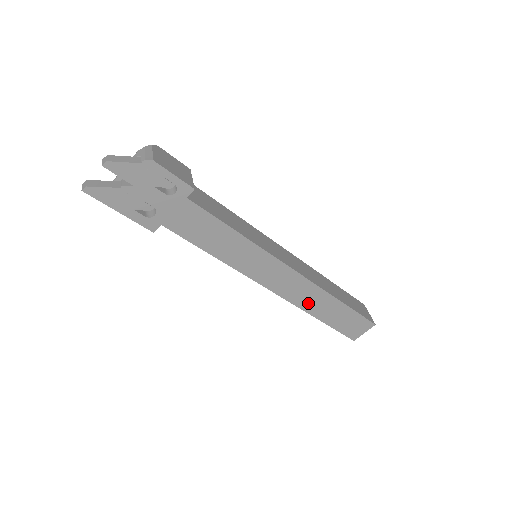
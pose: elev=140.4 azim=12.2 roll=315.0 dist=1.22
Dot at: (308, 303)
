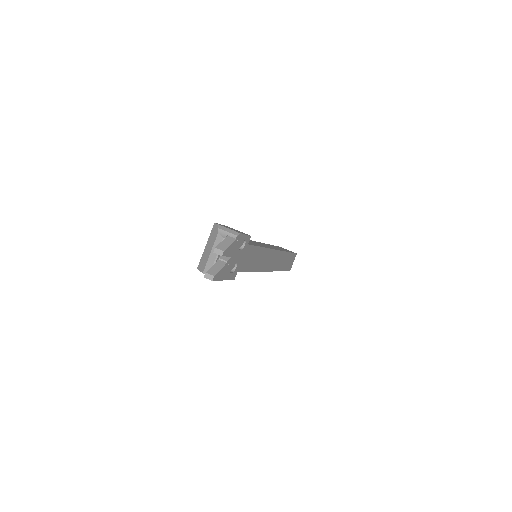
Dot at: (279, 265)
